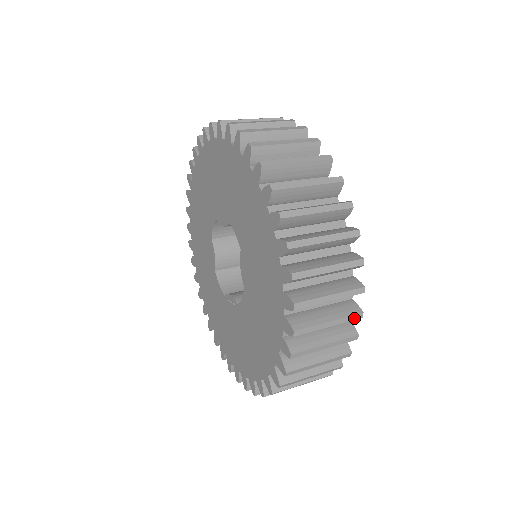
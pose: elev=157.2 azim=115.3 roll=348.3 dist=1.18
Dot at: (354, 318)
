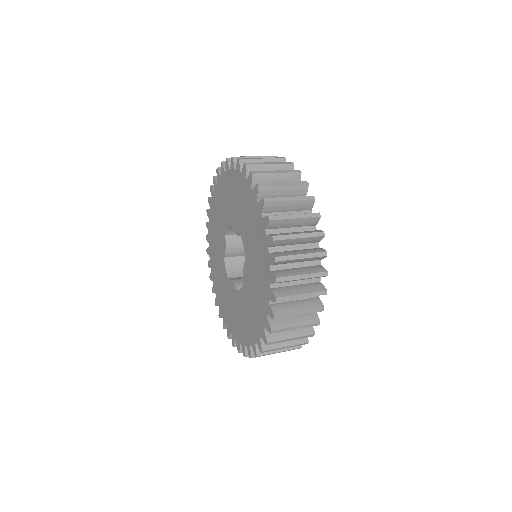
Dot at: (313, 325)
